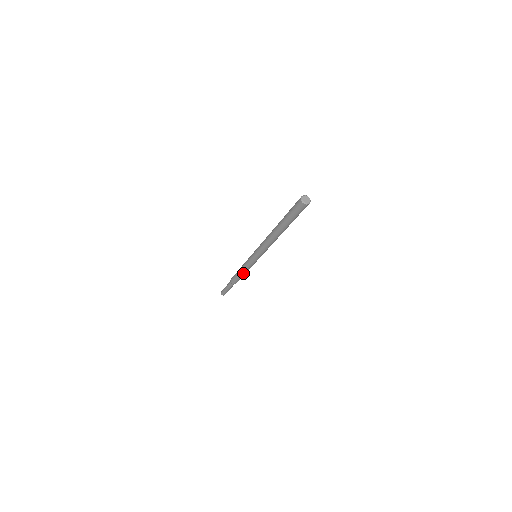
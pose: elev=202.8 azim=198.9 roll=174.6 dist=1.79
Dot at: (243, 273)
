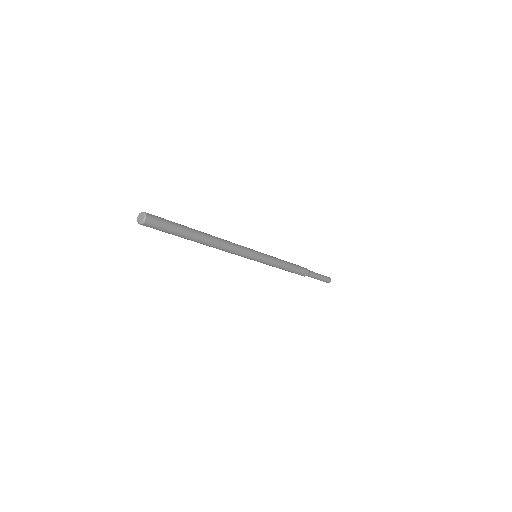
Dot at: (283, 269)
